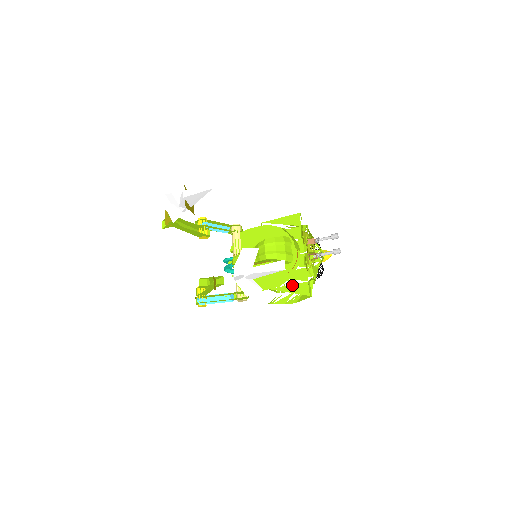
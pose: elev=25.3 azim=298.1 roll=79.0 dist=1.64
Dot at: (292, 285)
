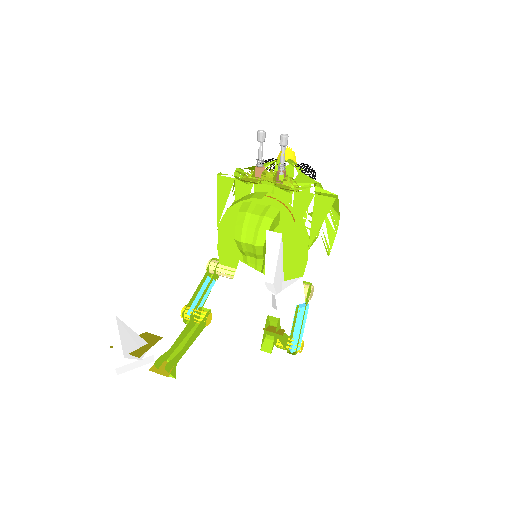
Dot at: (313, 217)
